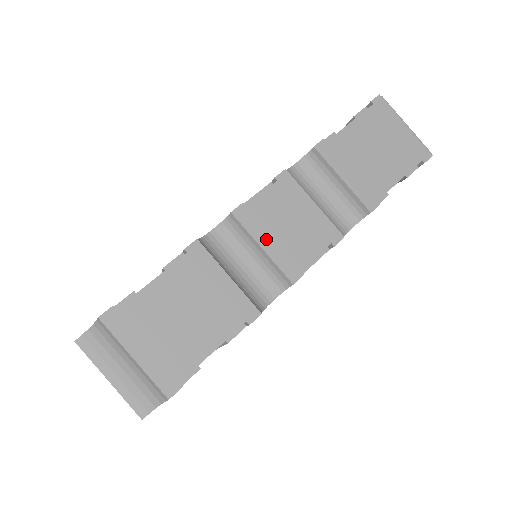
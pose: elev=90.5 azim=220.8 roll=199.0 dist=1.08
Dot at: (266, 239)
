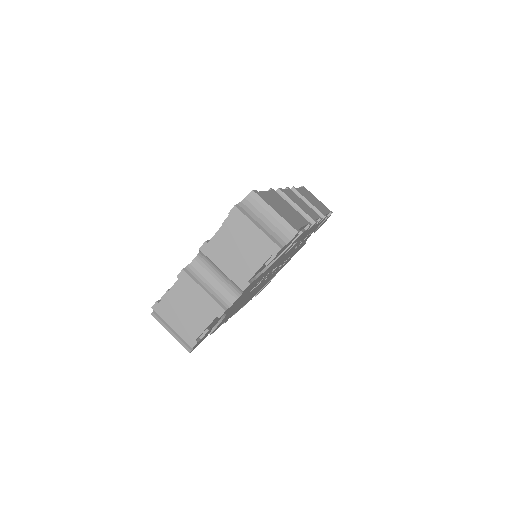
Dot at: (296, 203)
